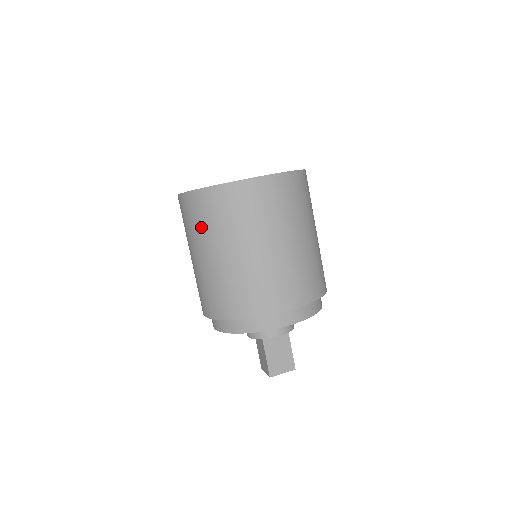
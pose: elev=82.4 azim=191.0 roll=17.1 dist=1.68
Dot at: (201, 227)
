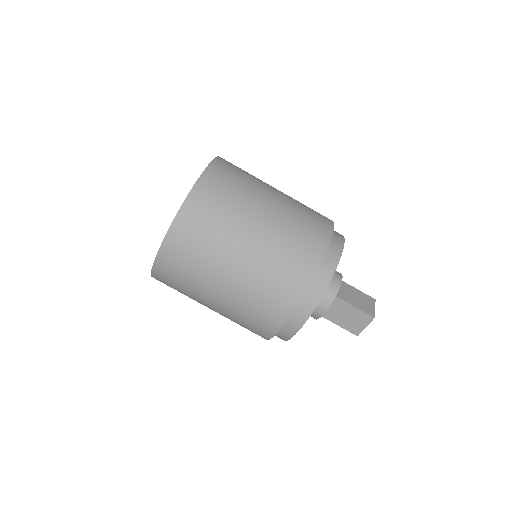
Dot at: (212, 237)
